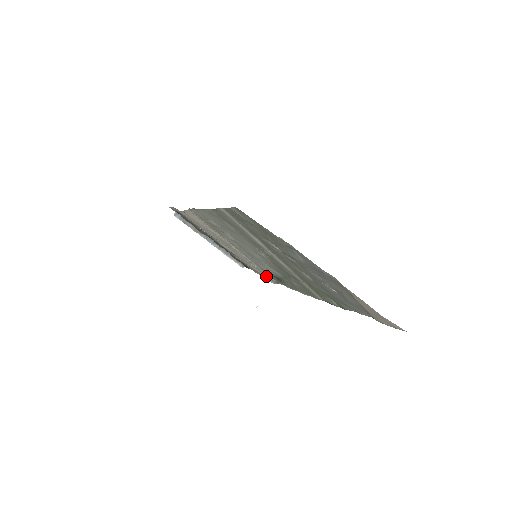
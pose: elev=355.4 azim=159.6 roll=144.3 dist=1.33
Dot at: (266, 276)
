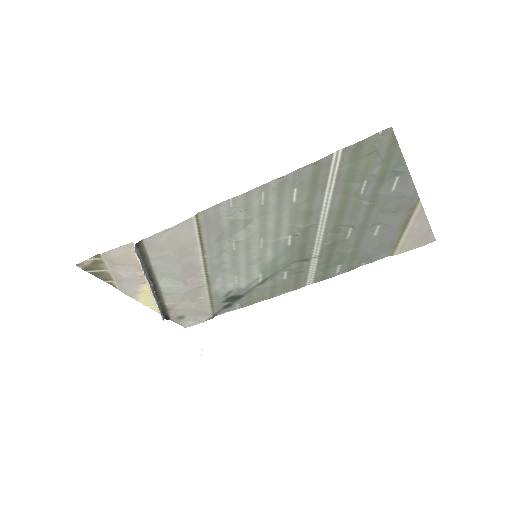
Dot at: (203, 312)
